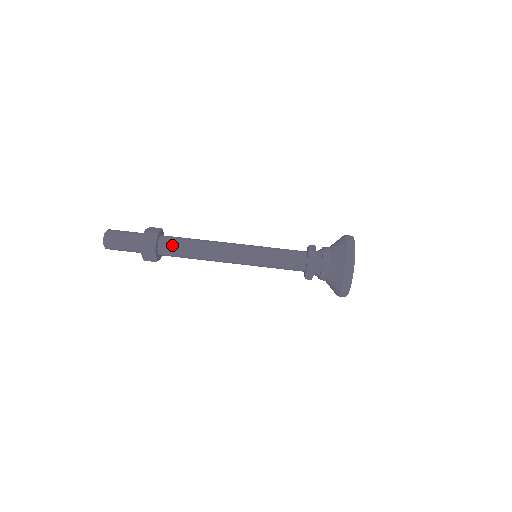
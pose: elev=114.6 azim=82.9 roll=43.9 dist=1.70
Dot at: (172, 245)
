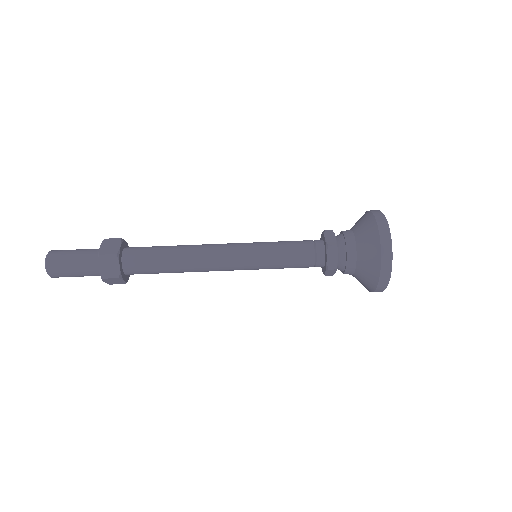
Dot at: (141, 264)
